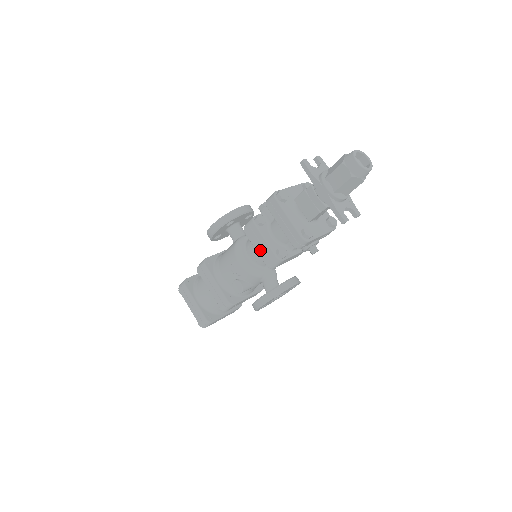
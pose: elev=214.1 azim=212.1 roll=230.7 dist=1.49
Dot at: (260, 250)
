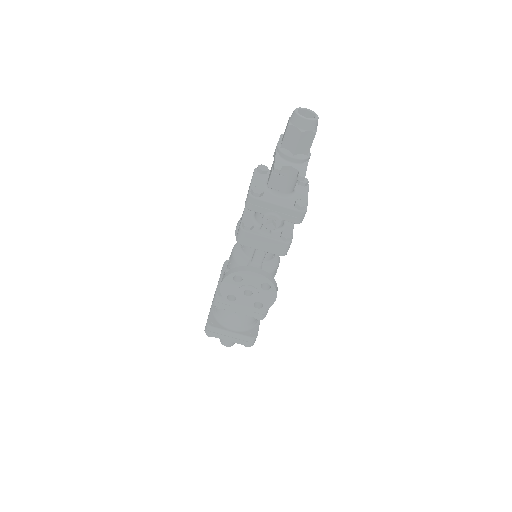
Dot at: occluded
